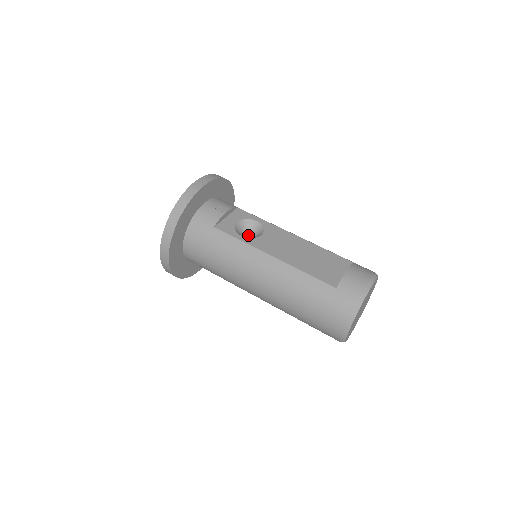
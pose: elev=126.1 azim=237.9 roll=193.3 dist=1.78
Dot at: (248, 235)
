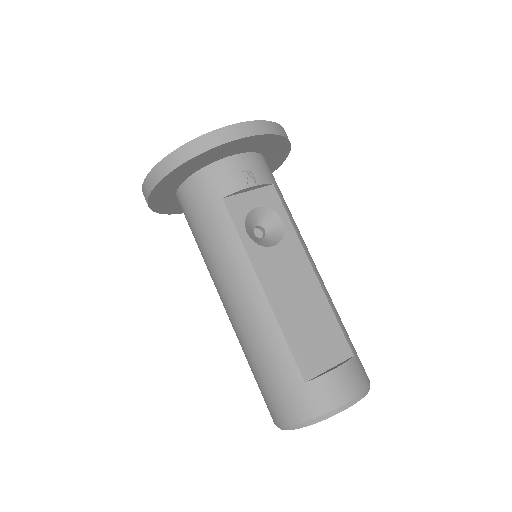
Dot at: (261, 228)
